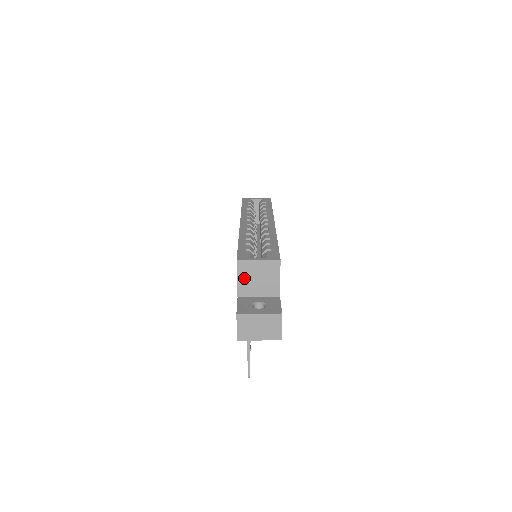
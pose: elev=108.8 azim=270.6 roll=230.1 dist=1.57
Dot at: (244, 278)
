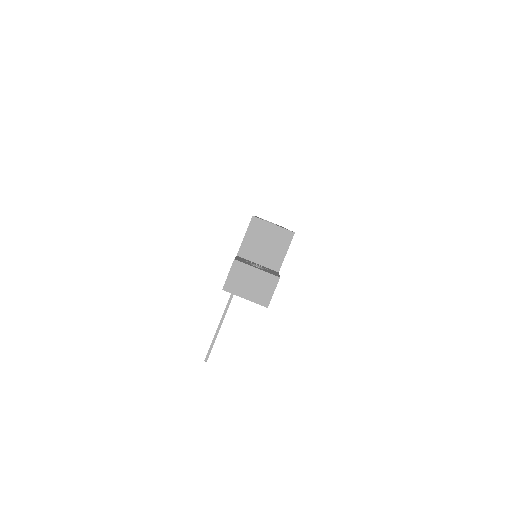
Dot at: (252, 237)
